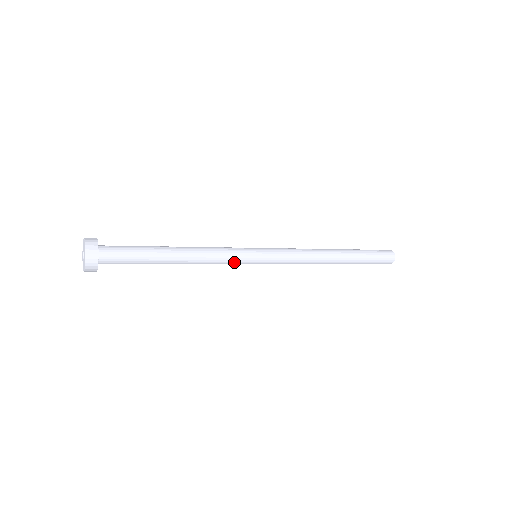
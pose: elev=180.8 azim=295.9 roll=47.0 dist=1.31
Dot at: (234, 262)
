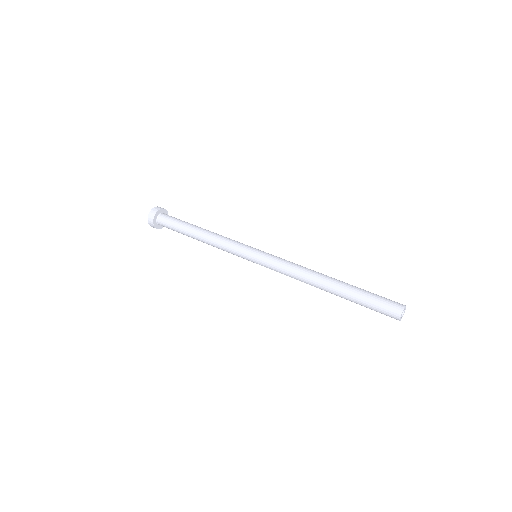
Dot at: (236, 255)
